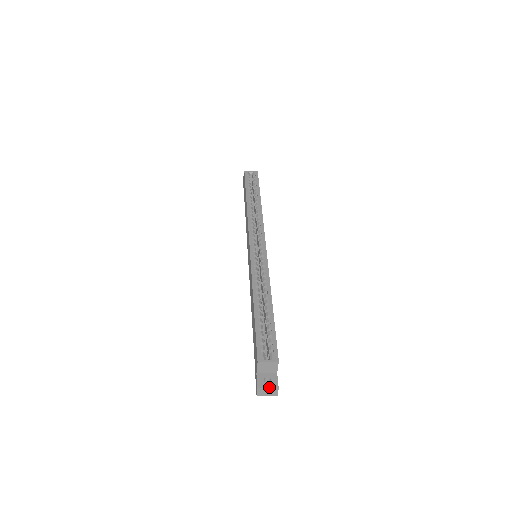
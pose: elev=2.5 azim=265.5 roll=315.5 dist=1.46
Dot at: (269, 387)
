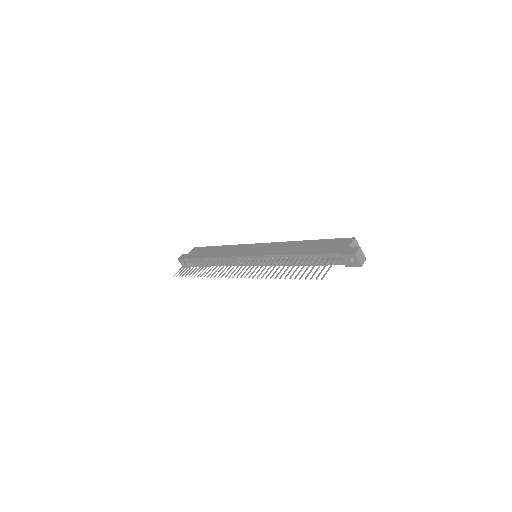
Dot at: (363, 253)
